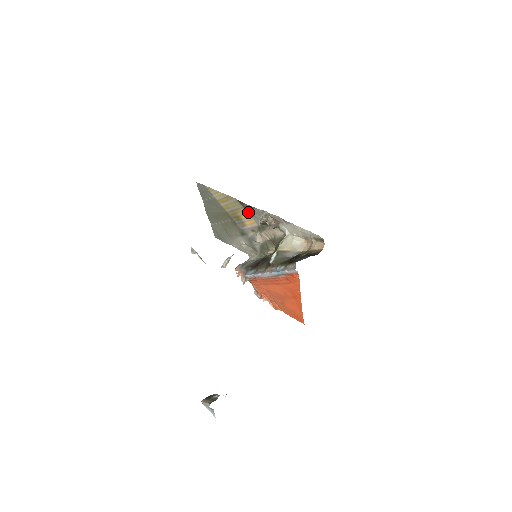
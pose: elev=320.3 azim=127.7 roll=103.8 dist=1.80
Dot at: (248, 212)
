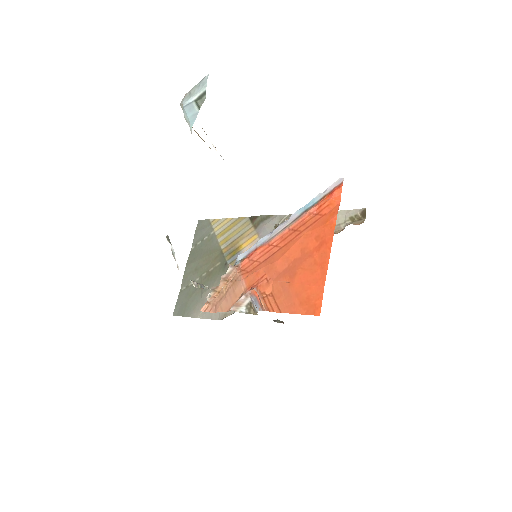
Dot at: (257, 230)
